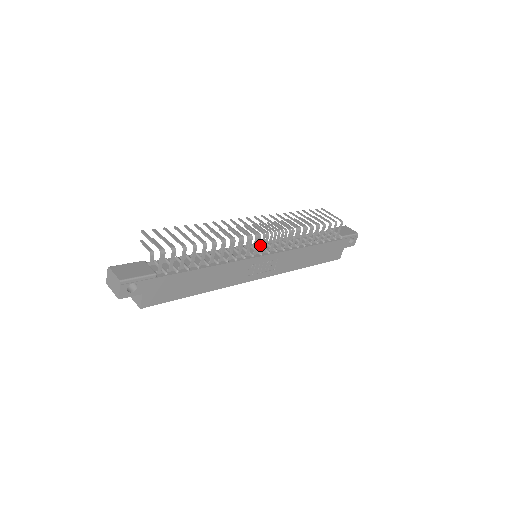
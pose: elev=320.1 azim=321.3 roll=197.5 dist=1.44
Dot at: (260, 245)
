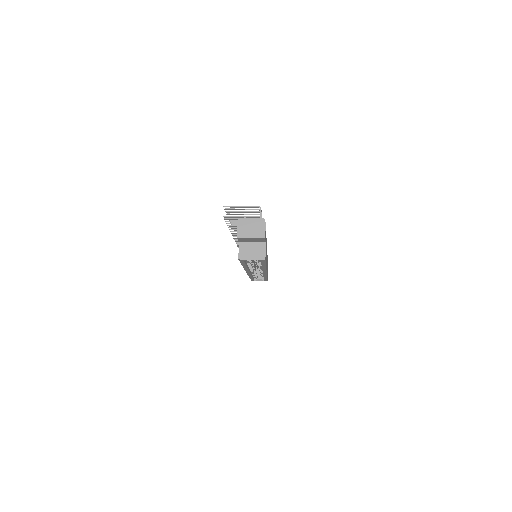
Dot at: occluded
